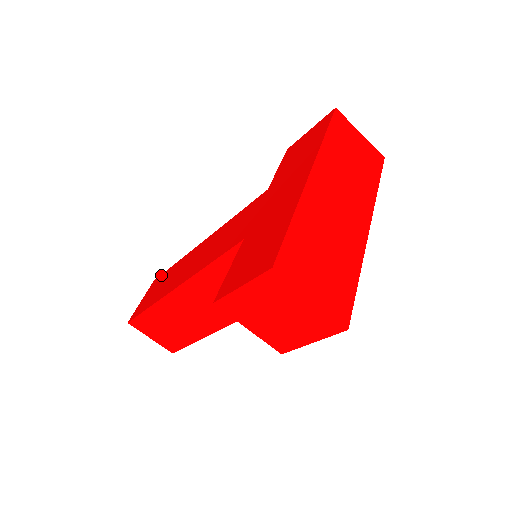
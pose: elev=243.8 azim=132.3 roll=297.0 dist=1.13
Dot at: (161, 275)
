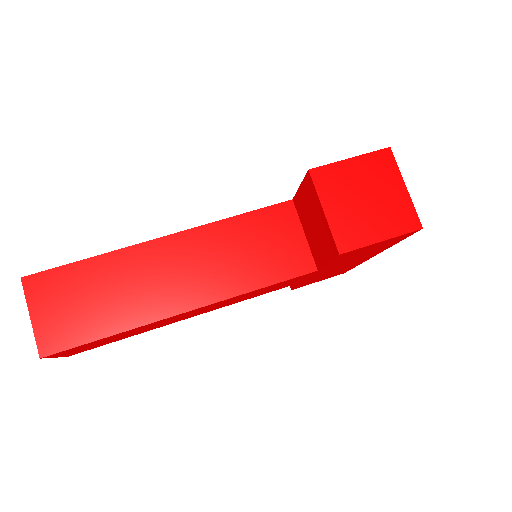
Dot at: occluded
